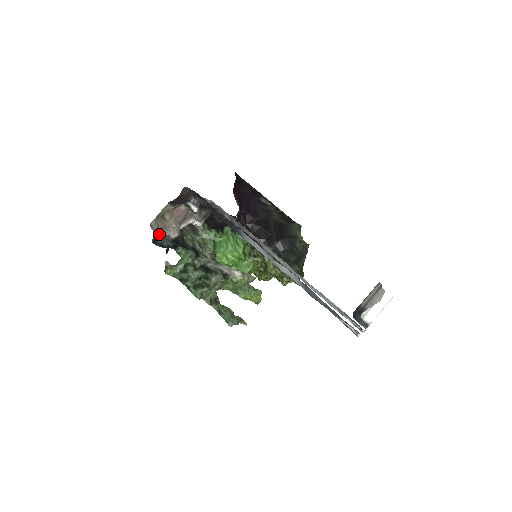
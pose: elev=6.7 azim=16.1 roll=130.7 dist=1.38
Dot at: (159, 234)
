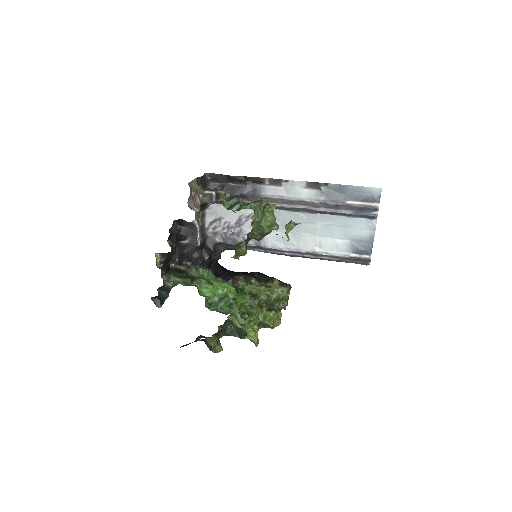
Dot at: (188, 206)
